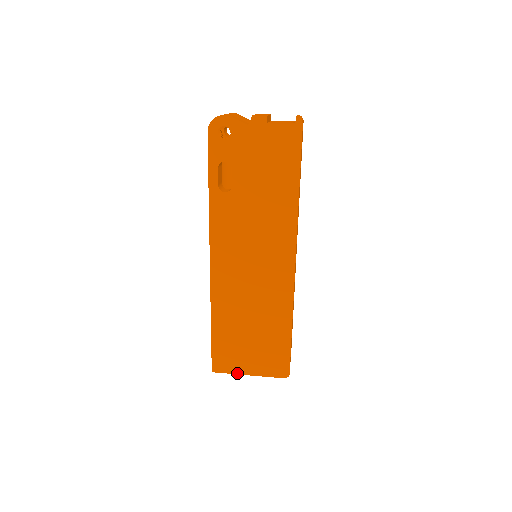
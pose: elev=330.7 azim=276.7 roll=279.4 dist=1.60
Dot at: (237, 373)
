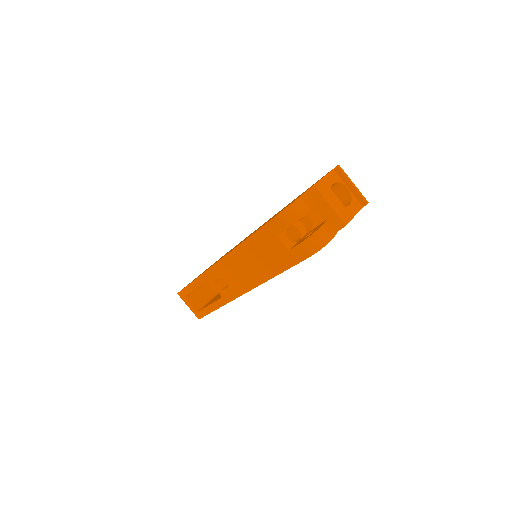
Dot at: occluded
